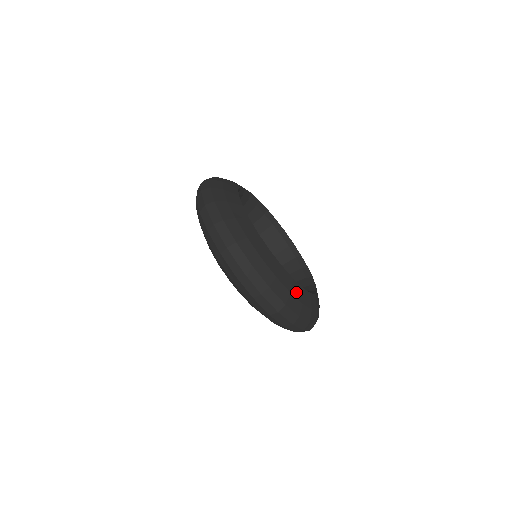
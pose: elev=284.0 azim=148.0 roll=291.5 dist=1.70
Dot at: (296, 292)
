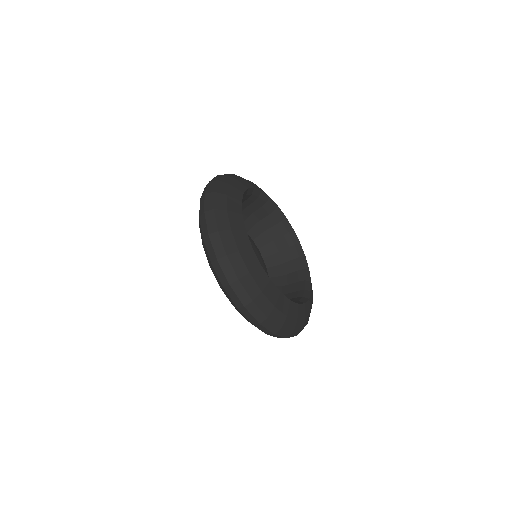
Dot at: (234, 219)
